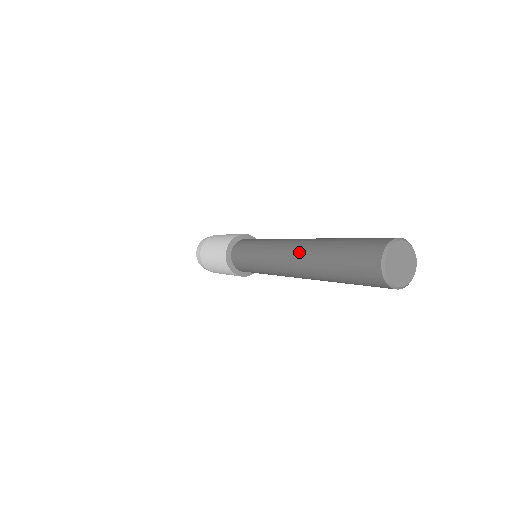
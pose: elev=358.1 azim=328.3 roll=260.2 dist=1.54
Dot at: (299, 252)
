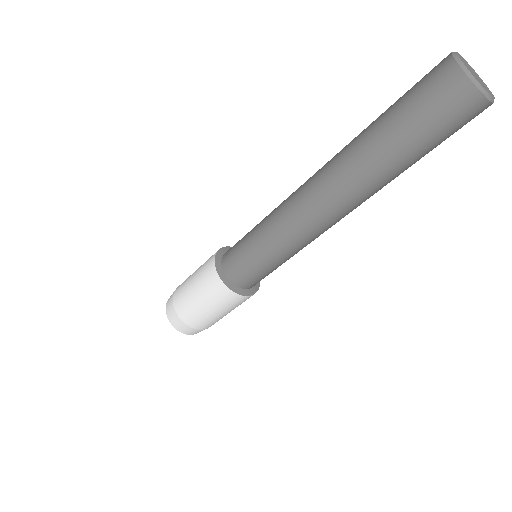
Dot at: occluded
